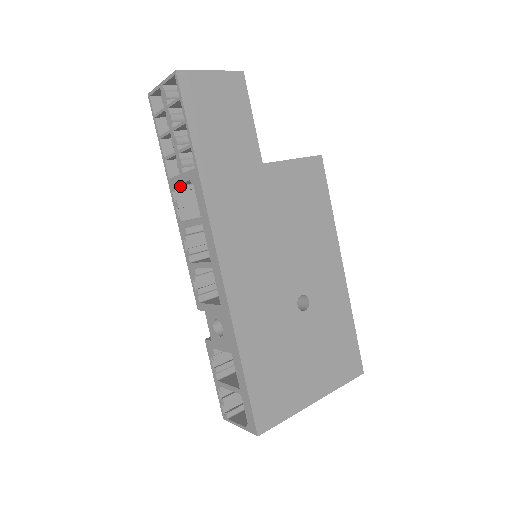
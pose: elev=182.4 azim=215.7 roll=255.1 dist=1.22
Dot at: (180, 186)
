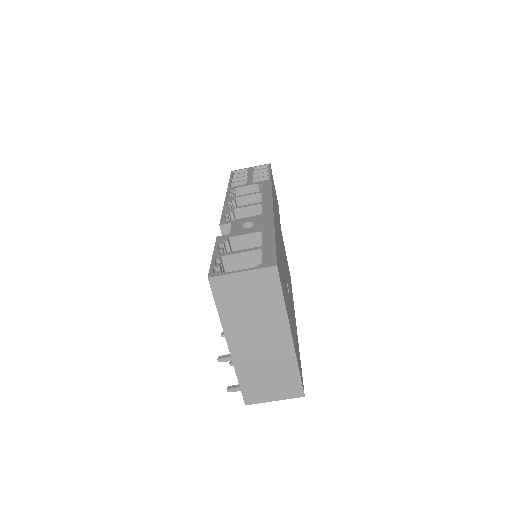
Dot at: (235, 193)
